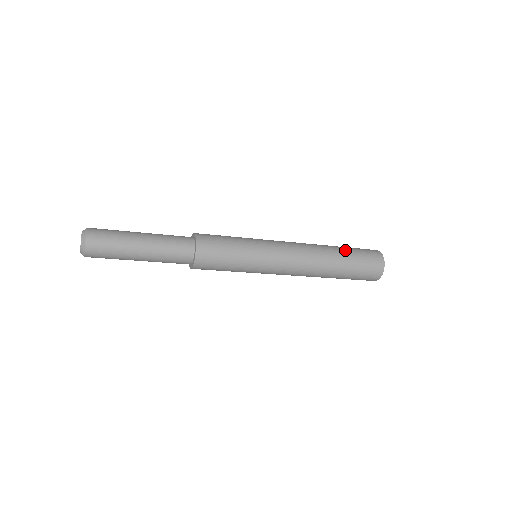
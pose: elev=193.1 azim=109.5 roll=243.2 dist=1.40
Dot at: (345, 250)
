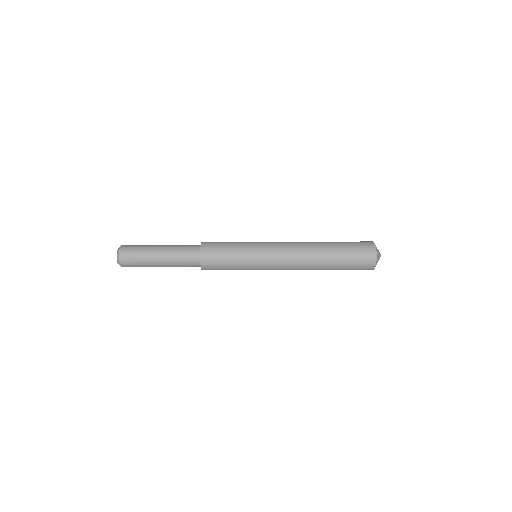
Dot at: (336, 242)
